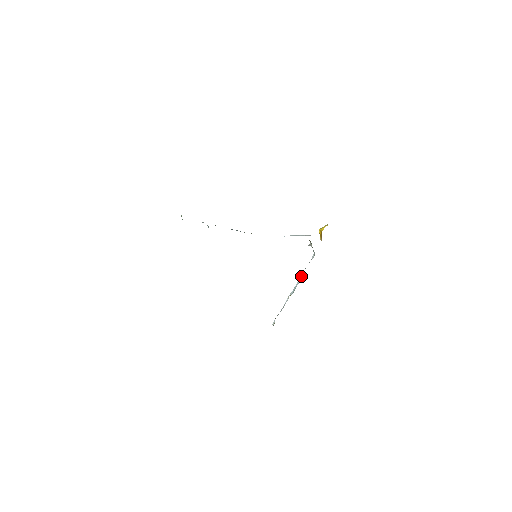
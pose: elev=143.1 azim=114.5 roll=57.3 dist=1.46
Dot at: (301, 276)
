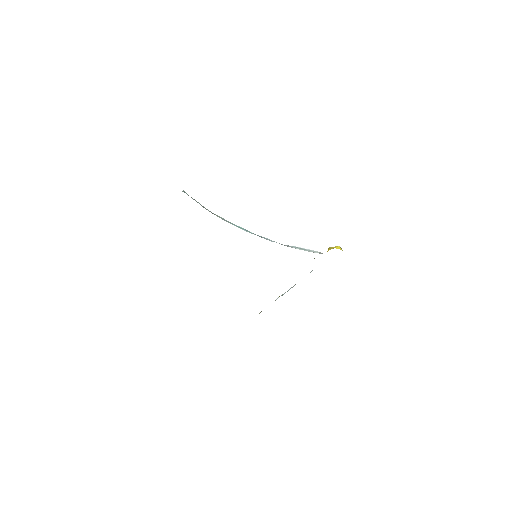
Dot at: occluded
